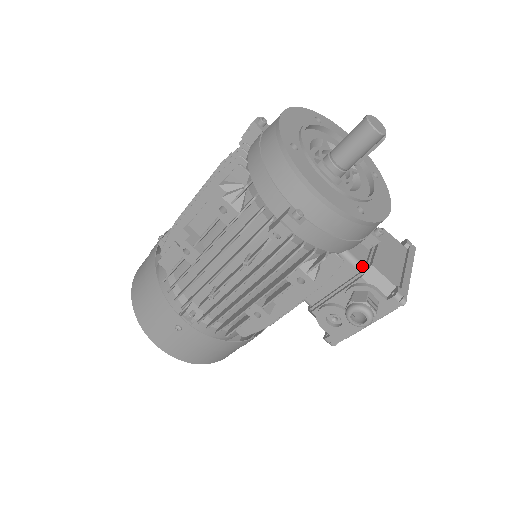
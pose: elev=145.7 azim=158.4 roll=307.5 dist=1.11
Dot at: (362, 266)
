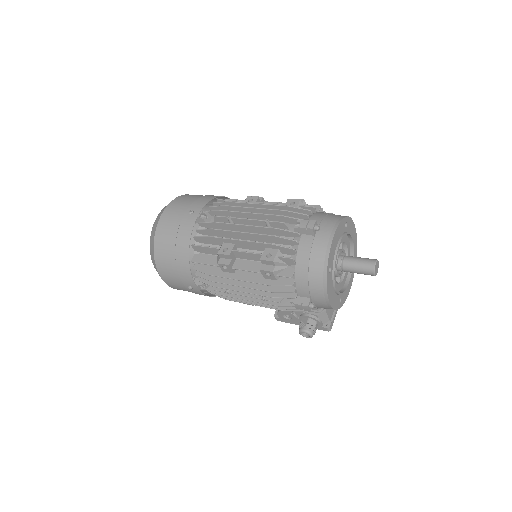
Dot at: (320, 309)
